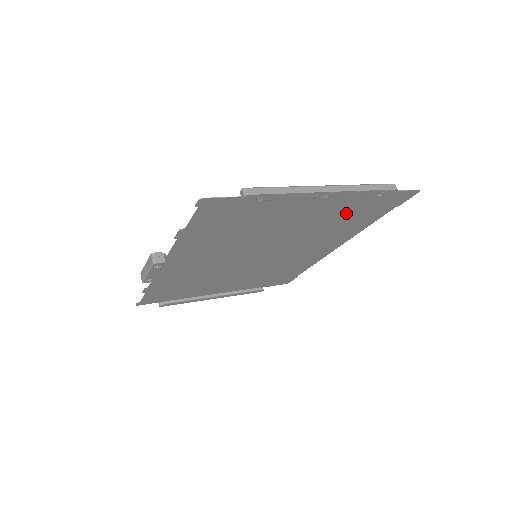
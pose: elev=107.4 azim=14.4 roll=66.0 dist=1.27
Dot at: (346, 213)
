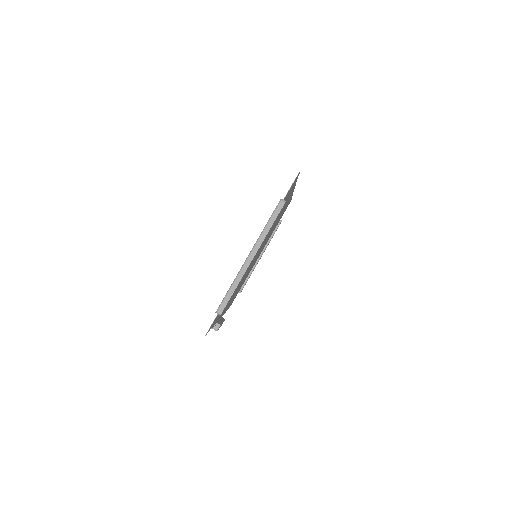
Dot at: occluded
